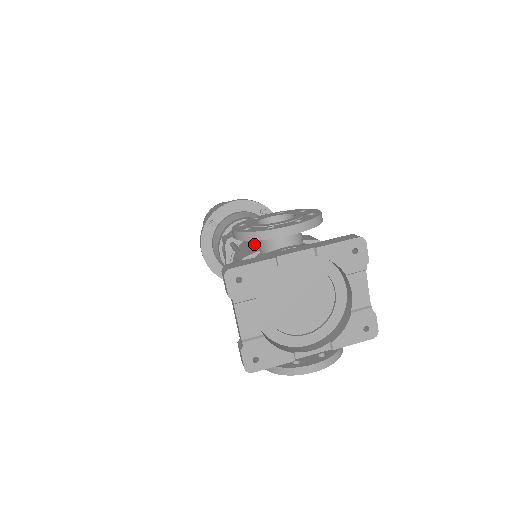
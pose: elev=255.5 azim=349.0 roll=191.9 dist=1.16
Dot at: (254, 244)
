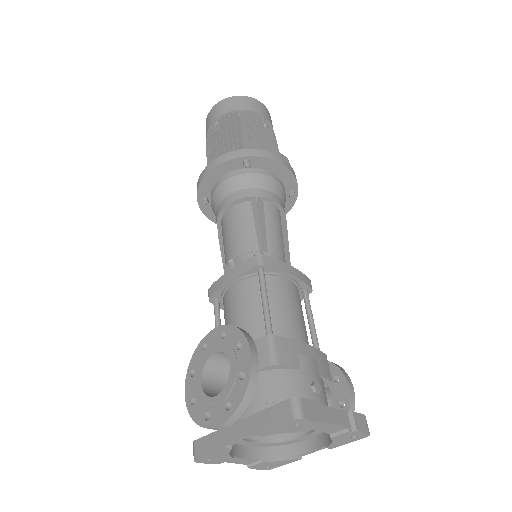
Dot at: occluded
